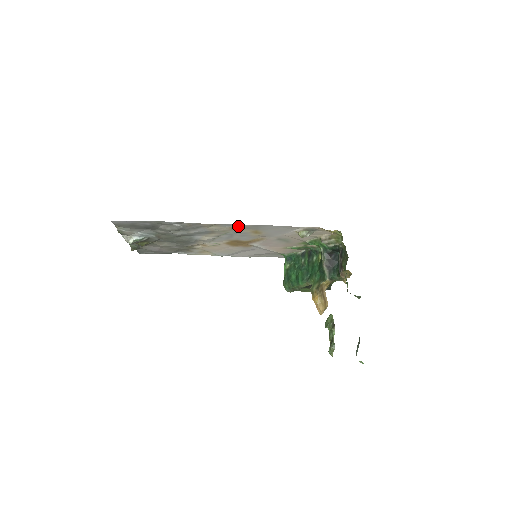
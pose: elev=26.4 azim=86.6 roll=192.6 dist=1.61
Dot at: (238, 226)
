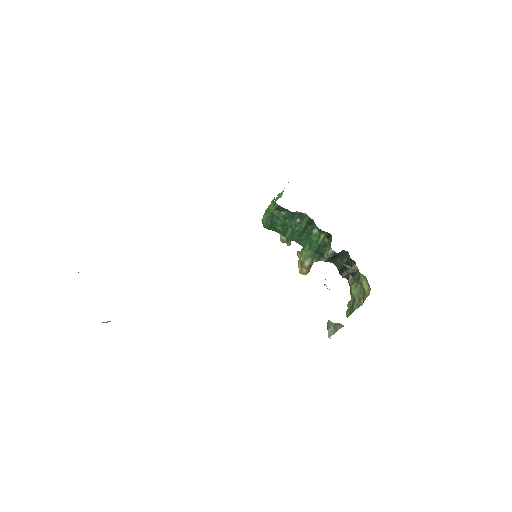
Dot at: occluded
